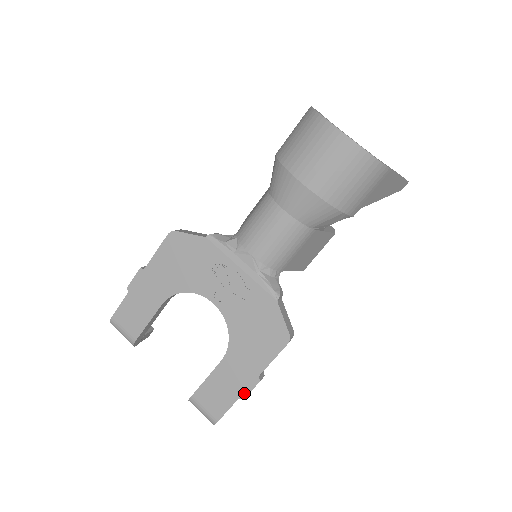
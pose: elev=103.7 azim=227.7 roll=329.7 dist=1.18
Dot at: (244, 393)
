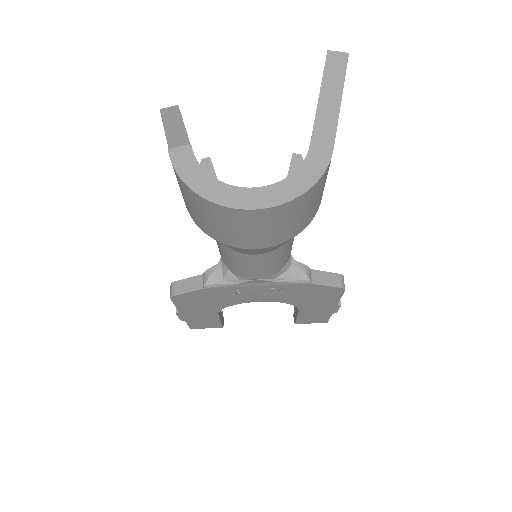
Dot at: (334, 312)
